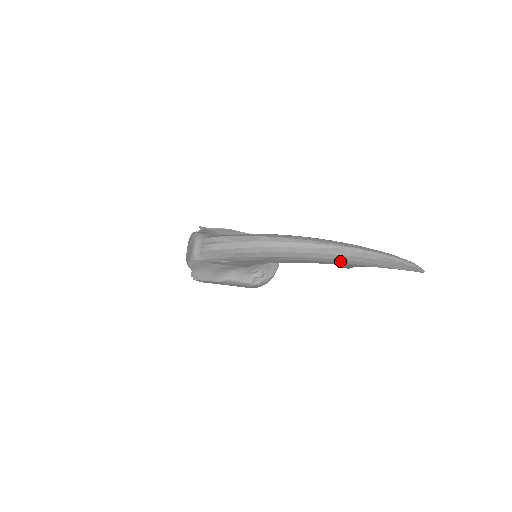
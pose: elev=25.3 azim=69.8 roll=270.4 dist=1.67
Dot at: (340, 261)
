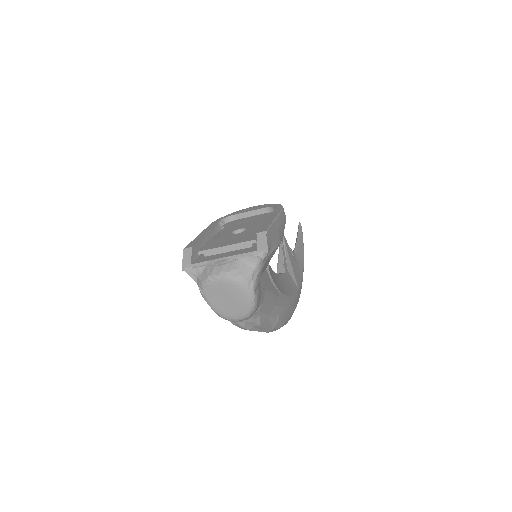
Dot at: occluded
